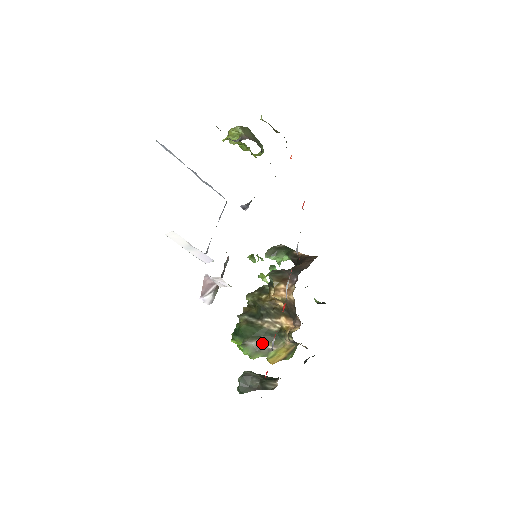
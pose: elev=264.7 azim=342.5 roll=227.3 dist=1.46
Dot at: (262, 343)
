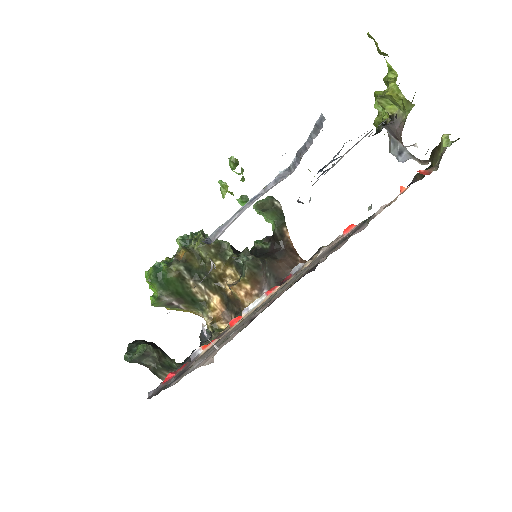
Dot at: (177, 302)
